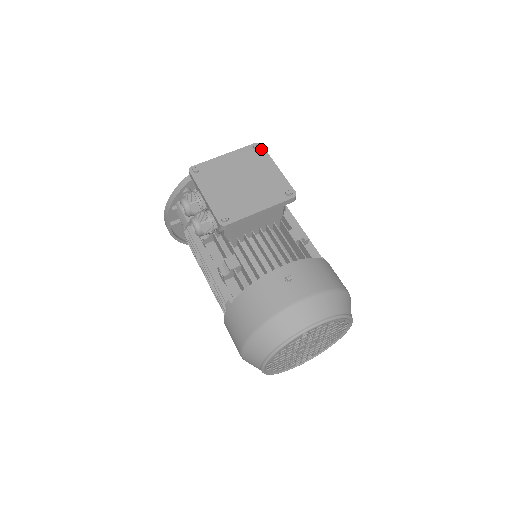
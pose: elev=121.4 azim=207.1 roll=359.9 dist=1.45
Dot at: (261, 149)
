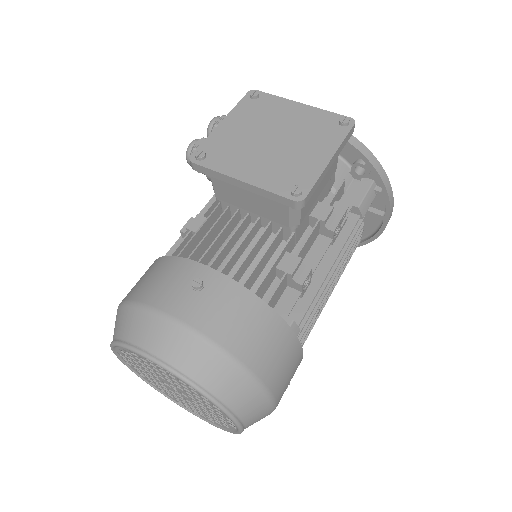
Dot at: (346, 127)
